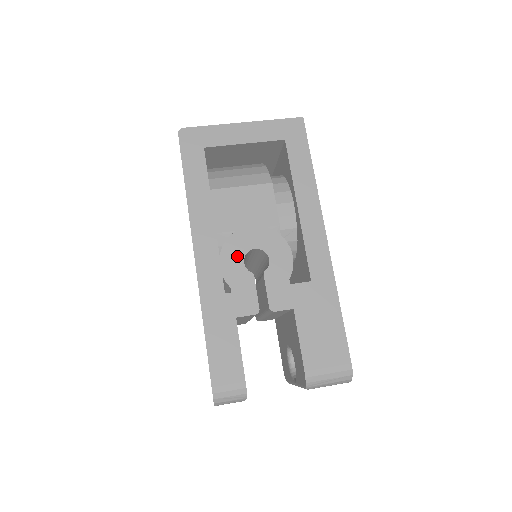
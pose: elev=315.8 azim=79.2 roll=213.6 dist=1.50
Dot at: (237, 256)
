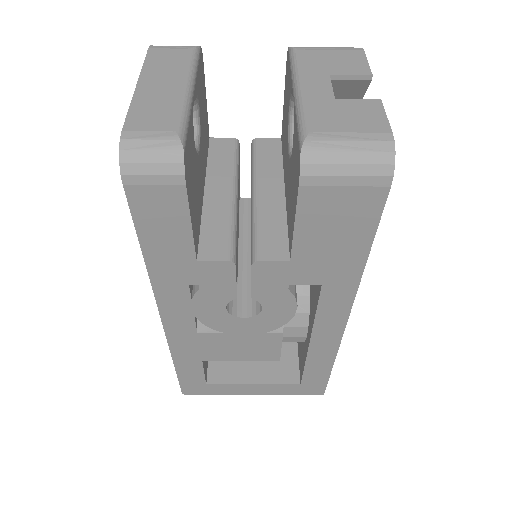
Dot at: occluded
